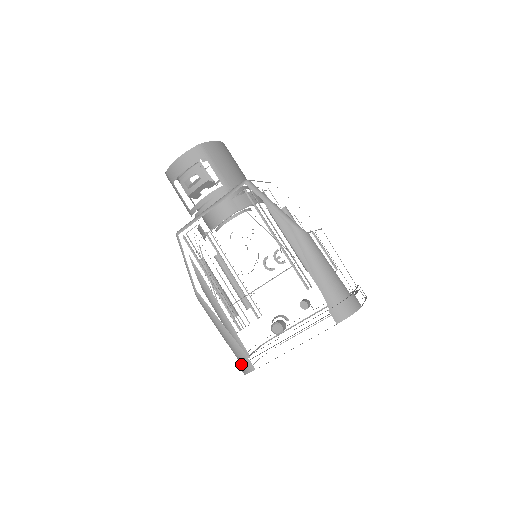
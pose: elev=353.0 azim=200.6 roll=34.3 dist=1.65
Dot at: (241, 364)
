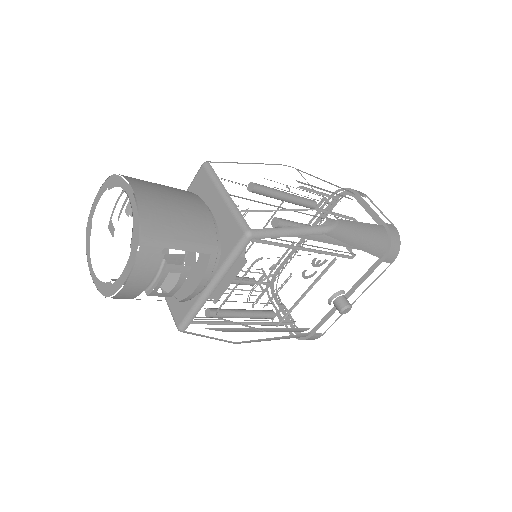
Dot at: occluded
